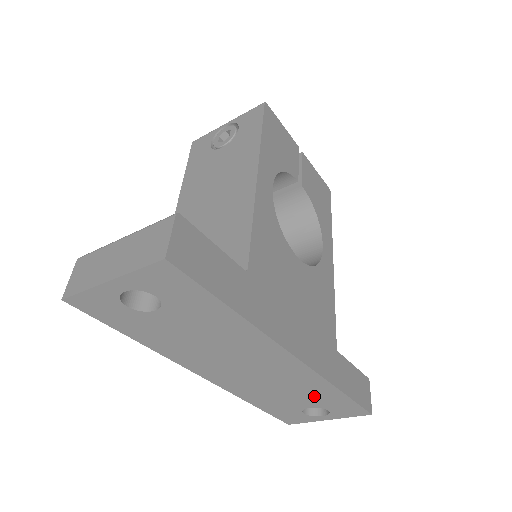
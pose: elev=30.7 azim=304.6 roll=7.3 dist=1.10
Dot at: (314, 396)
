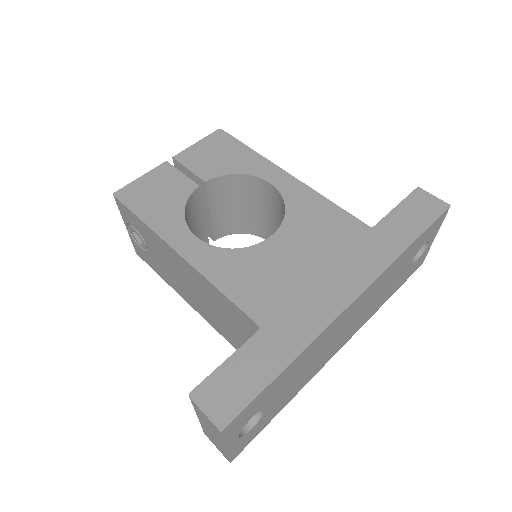
Dot at: (402, 264)
